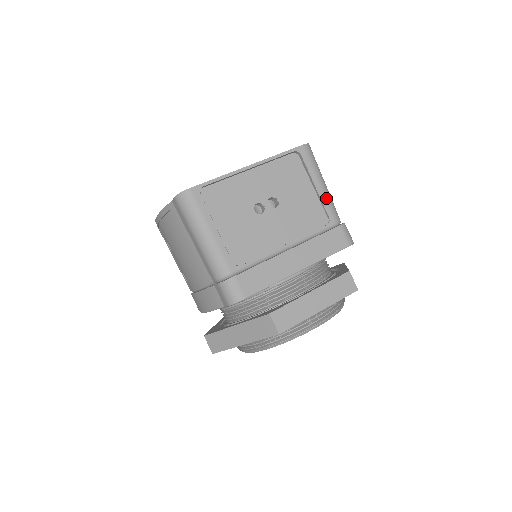
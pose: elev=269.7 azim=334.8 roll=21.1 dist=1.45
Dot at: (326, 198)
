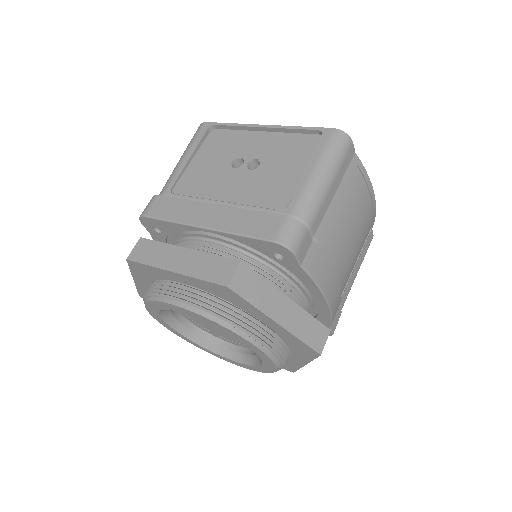
Dot at: (306, 186)
